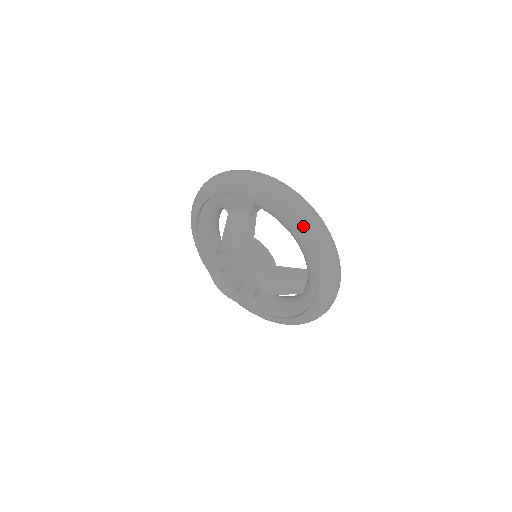
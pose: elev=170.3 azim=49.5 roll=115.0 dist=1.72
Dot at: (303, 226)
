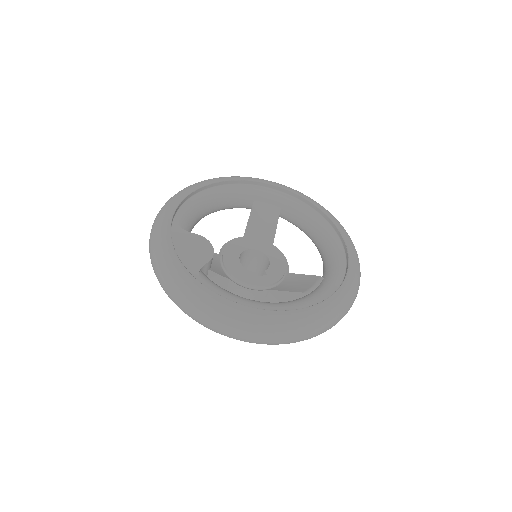
Dot at: occluded
